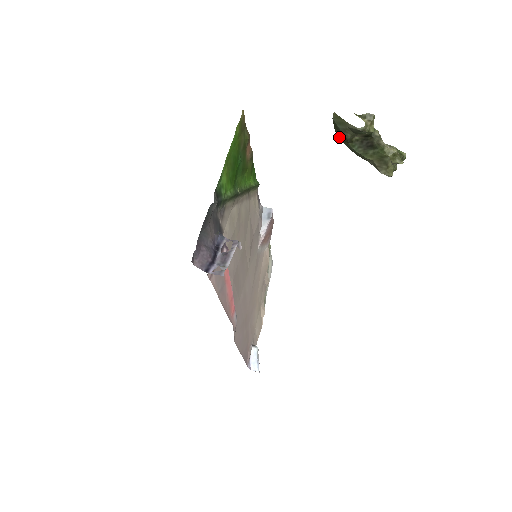
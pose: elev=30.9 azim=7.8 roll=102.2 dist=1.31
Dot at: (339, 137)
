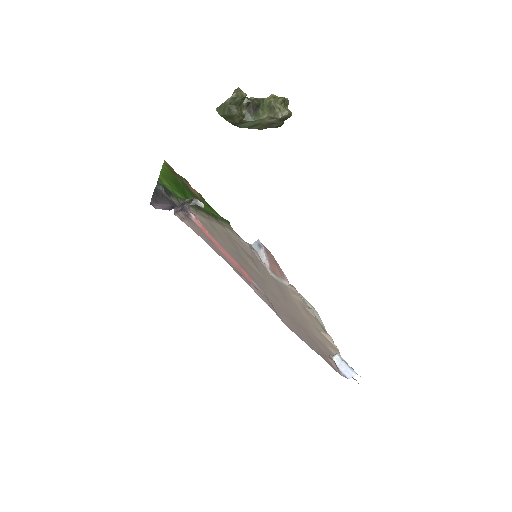
Dot at: (235, 123)
